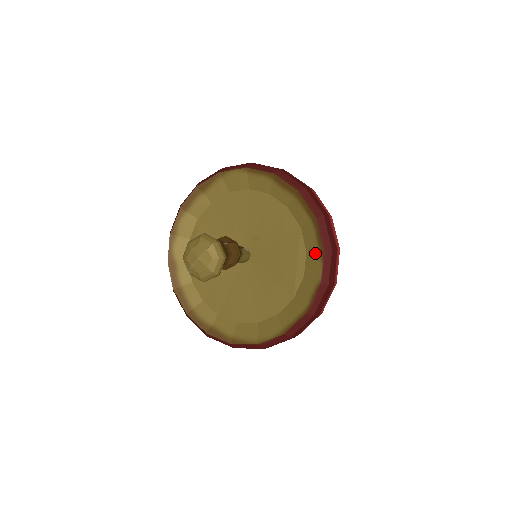
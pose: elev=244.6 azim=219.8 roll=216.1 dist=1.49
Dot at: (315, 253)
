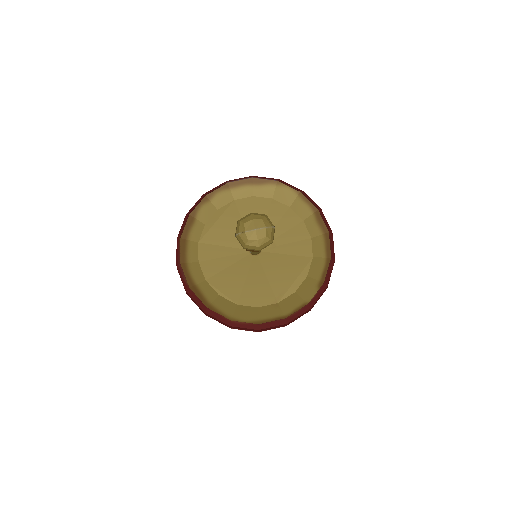
Dot at: (315, 281)
